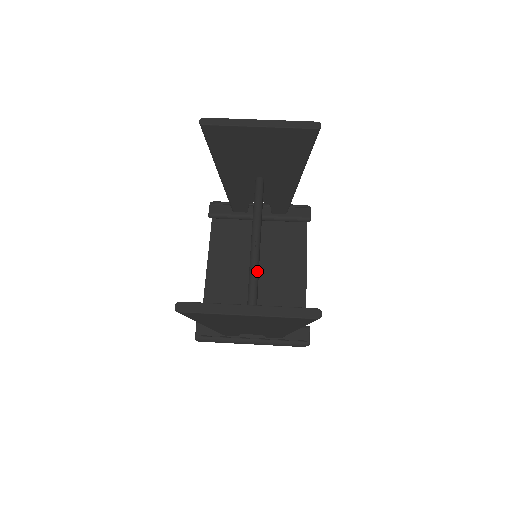
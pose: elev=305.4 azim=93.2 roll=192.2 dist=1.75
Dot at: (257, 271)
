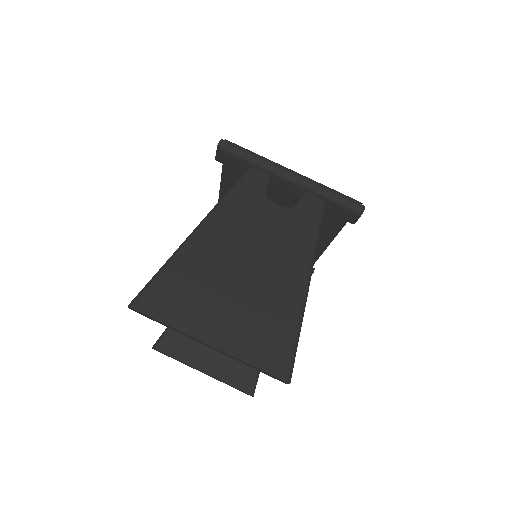
Dot at: occluded
